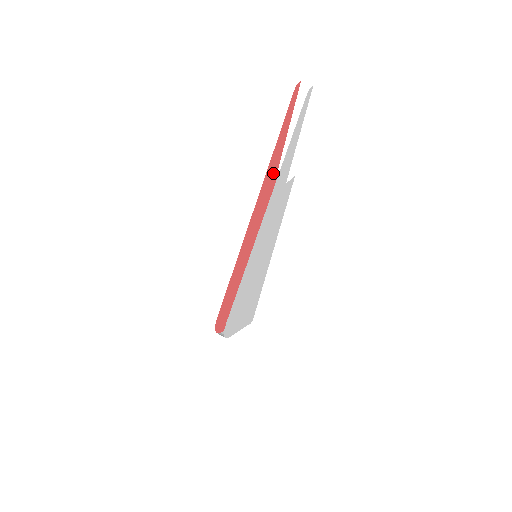
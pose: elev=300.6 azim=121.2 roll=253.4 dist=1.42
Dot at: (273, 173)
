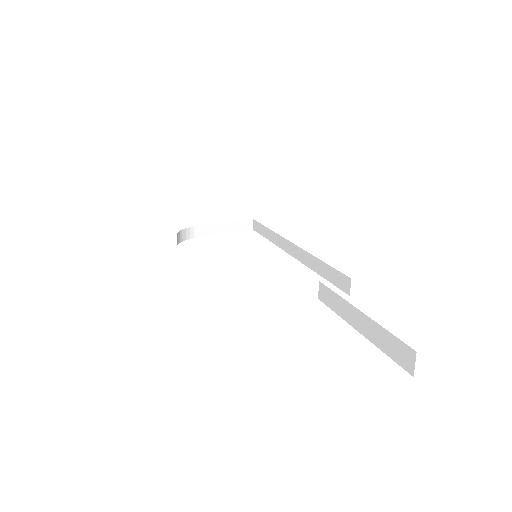
Dot at: occluded
